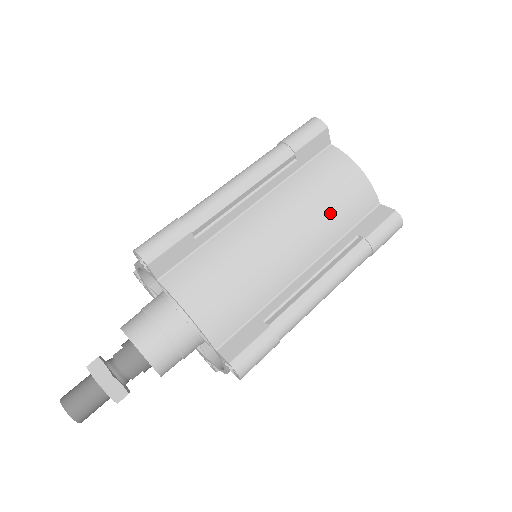
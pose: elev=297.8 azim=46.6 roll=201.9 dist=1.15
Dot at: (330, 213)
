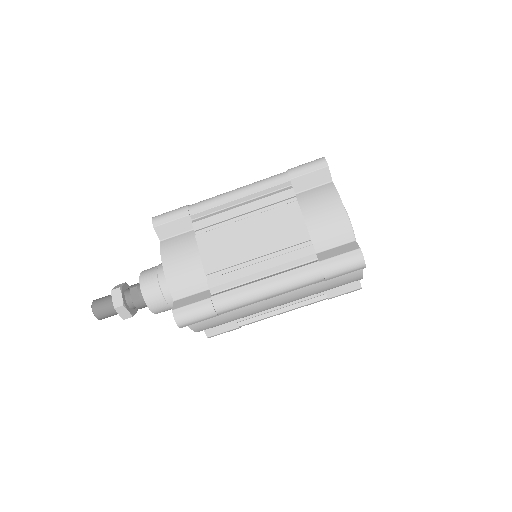
Dot at: occluded
